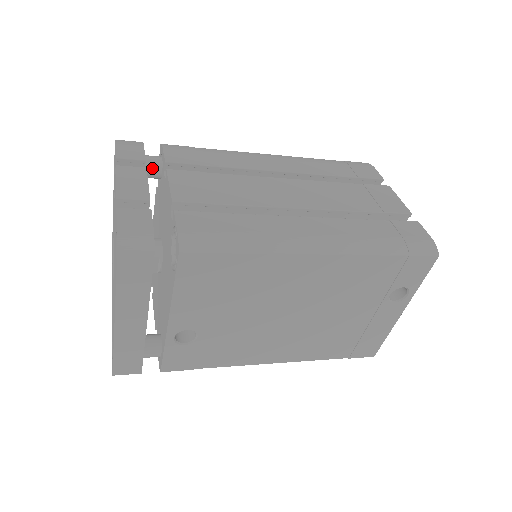
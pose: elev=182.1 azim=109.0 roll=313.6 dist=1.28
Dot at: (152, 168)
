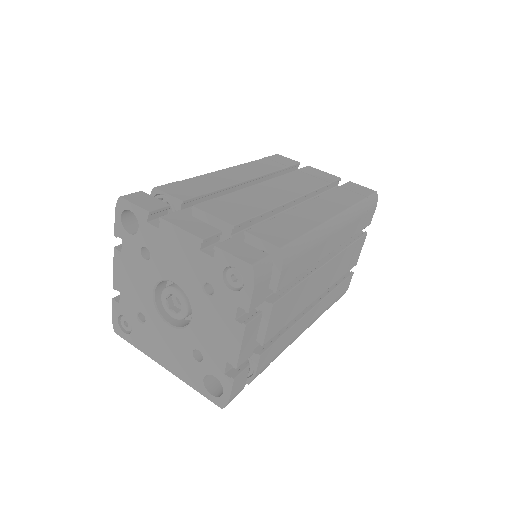
Dot at: occluded
